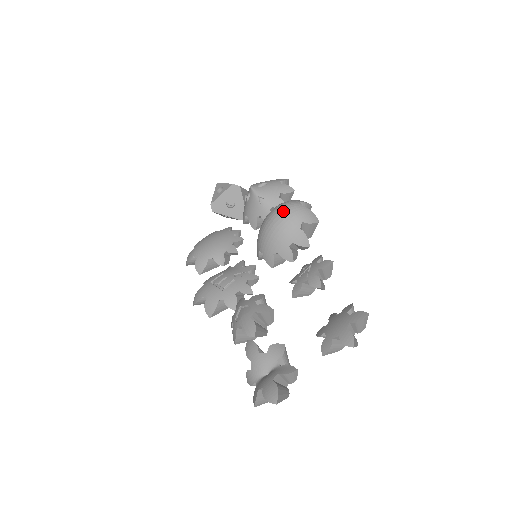
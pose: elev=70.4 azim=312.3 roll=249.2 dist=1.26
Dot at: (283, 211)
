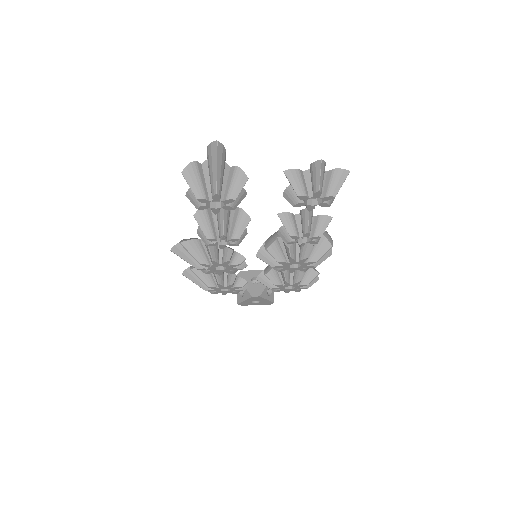
Dot at: occluded
